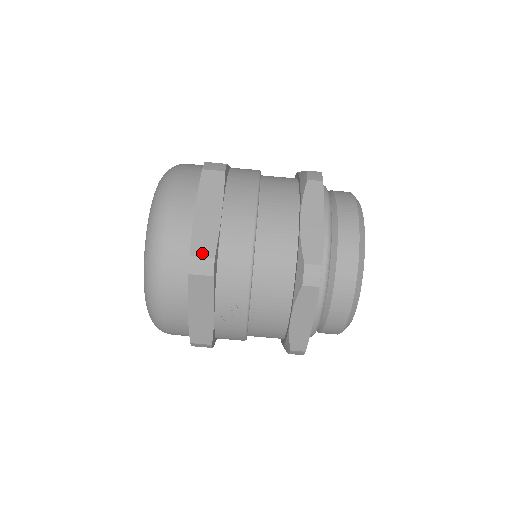
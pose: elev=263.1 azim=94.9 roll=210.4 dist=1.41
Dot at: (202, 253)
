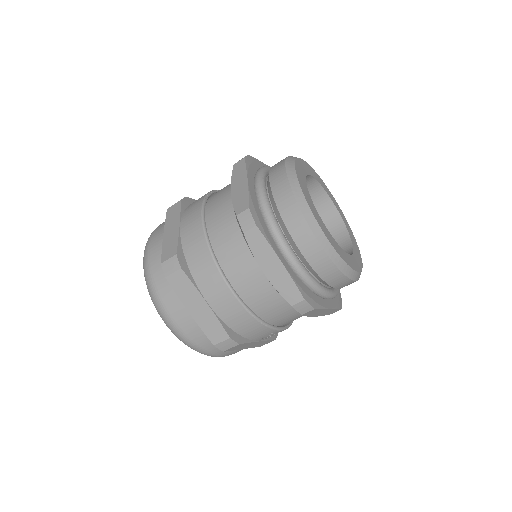
Dot at: (219, 339)
